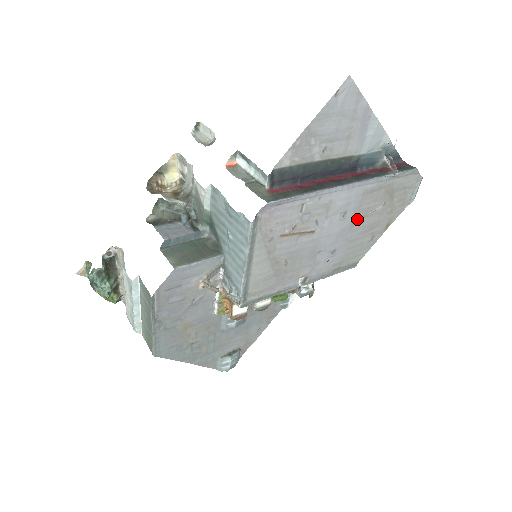
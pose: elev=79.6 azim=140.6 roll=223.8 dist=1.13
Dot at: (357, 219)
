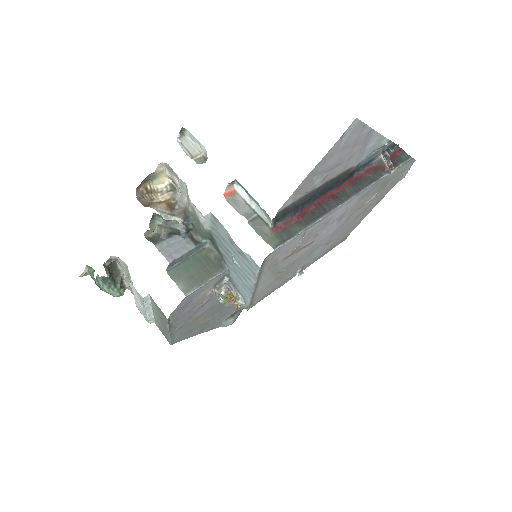
Dot at: (352, 214)
